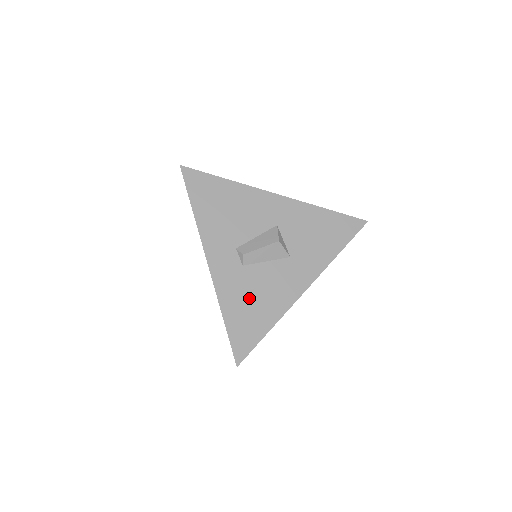
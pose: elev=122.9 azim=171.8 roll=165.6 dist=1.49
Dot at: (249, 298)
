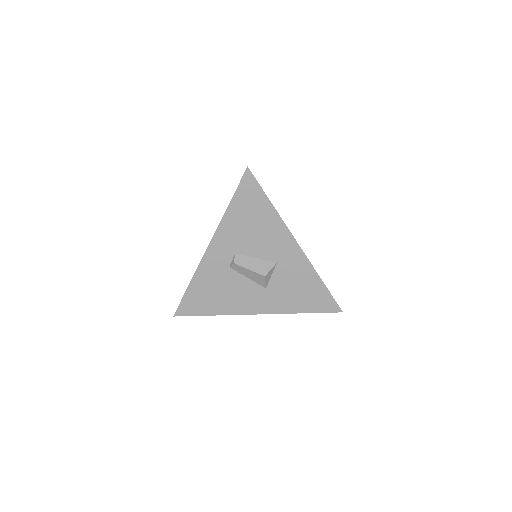
Dot at: (215, 288)
